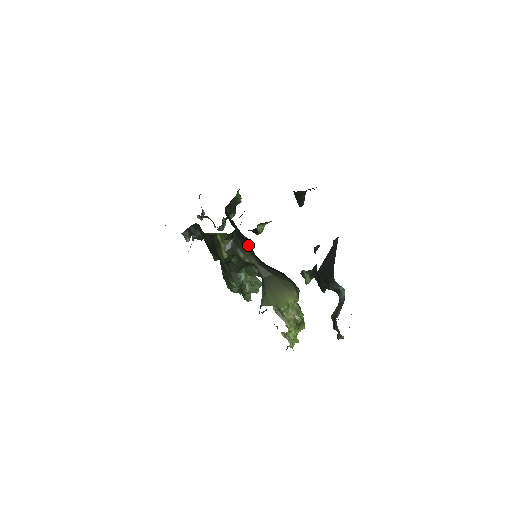
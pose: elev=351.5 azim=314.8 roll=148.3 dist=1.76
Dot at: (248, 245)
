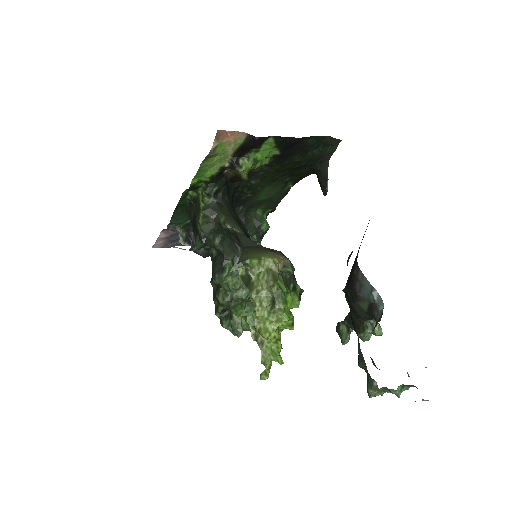
Dot at: (242, 226)
